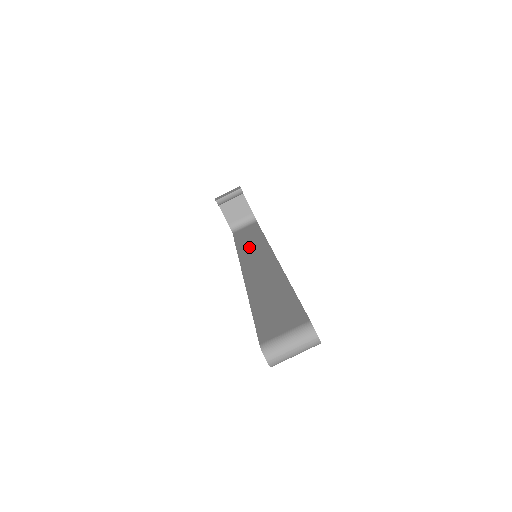
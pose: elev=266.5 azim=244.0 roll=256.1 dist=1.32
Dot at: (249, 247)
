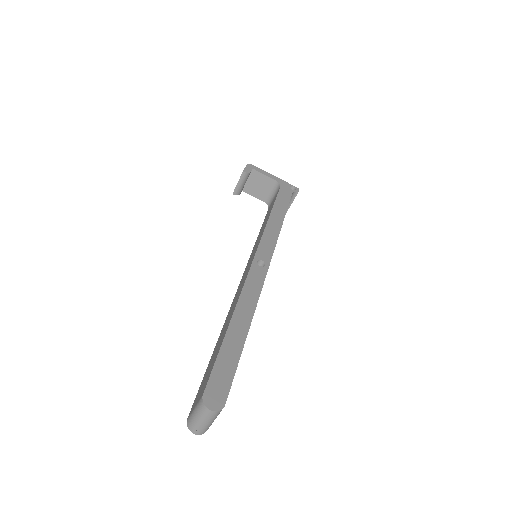
Dot at: occluded
